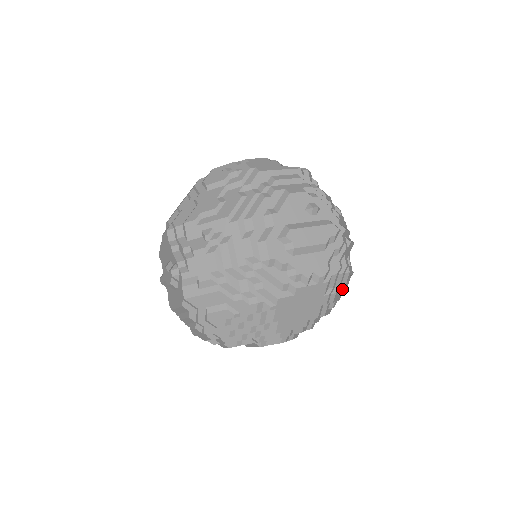
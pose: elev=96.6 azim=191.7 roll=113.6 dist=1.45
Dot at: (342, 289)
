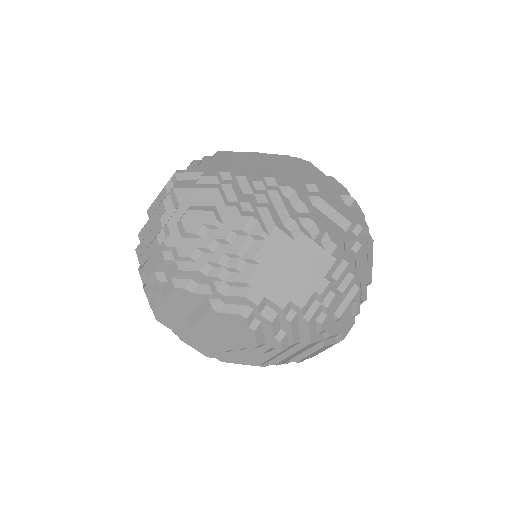
Dot at: (342, 308)
